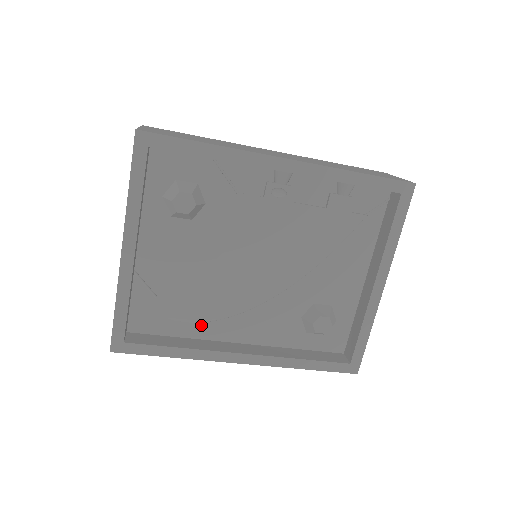
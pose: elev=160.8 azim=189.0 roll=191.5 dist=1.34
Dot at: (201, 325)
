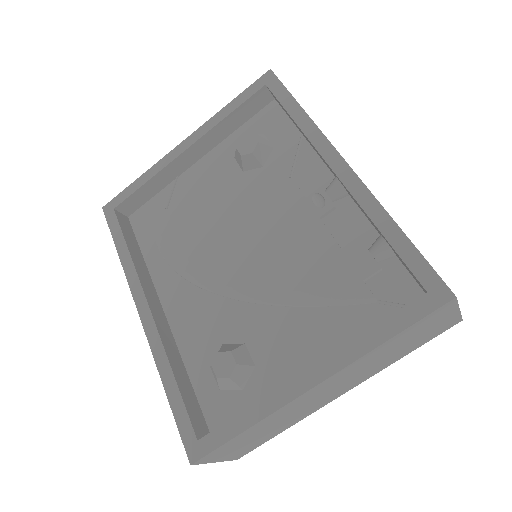
Dot at: (162, 262)
